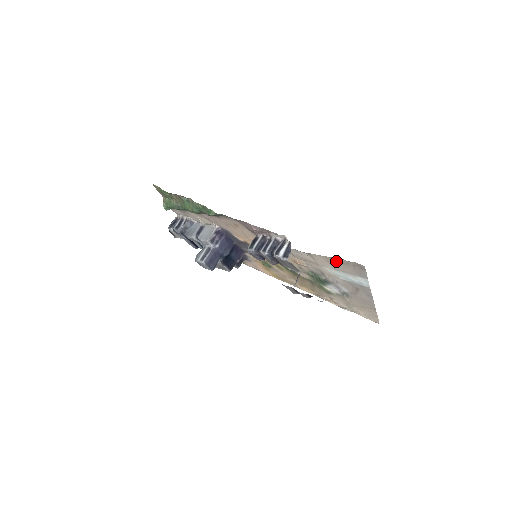
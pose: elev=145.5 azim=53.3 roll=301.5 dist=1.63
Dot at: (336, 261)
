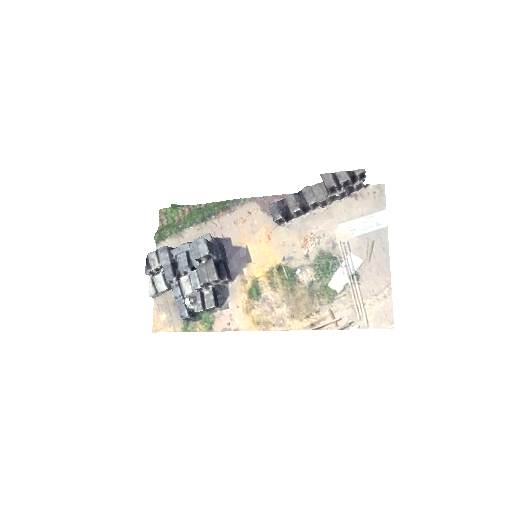
Dot at: (356, 200)
